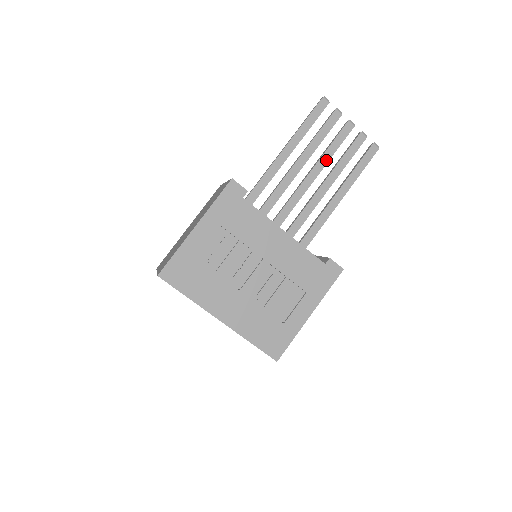
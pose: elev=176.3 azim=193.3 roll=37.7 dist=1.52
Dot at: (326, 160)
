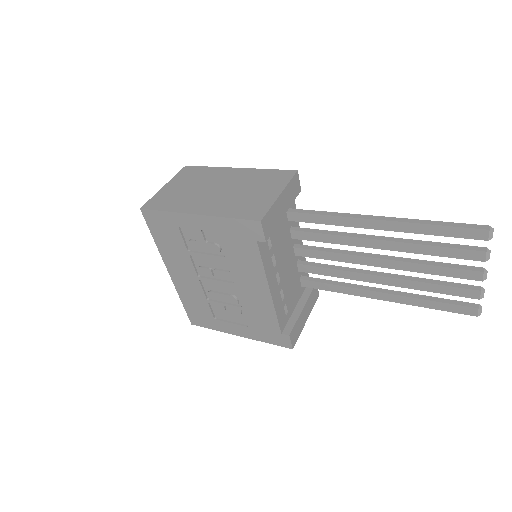
Dot at: (411, 268)
